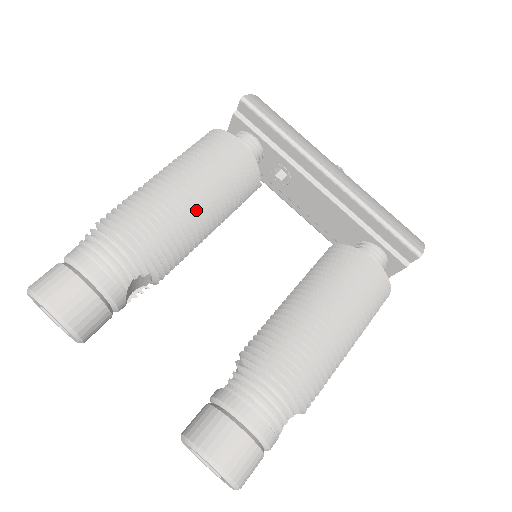
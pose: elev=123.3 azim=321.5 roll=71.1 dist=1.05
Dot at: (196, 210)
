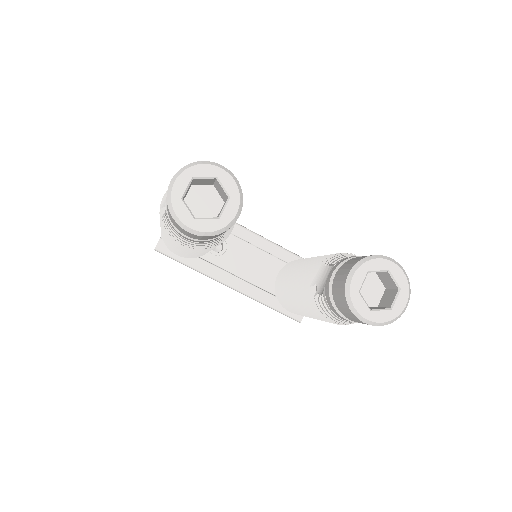
Dot at: occluded
